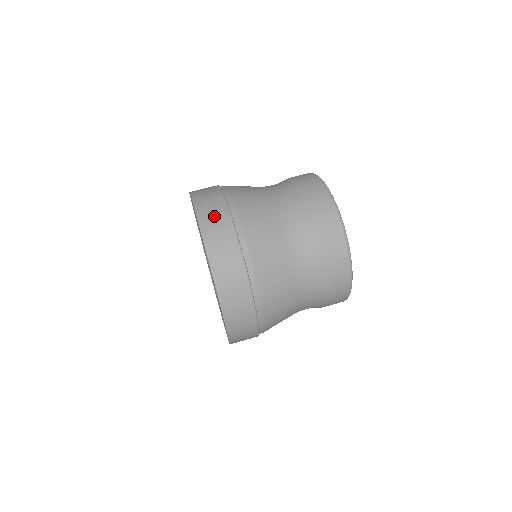
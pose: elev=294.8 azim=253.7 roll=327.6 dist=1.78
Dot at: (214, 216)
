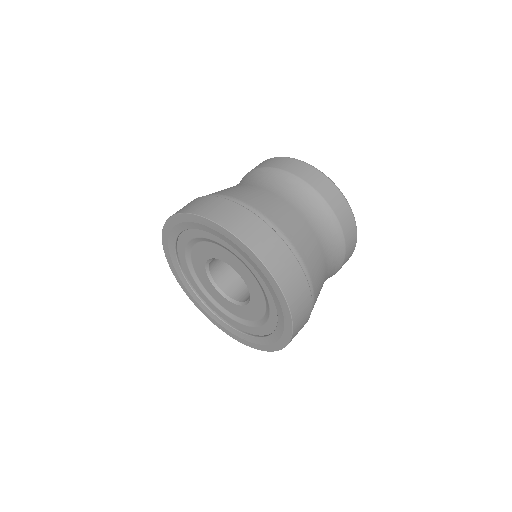
Dot at: (265, 242)
